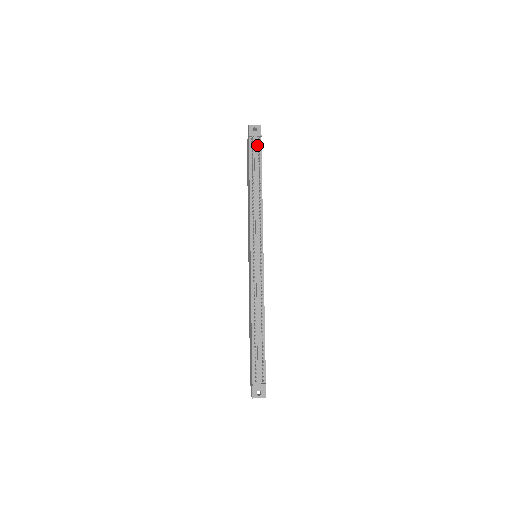
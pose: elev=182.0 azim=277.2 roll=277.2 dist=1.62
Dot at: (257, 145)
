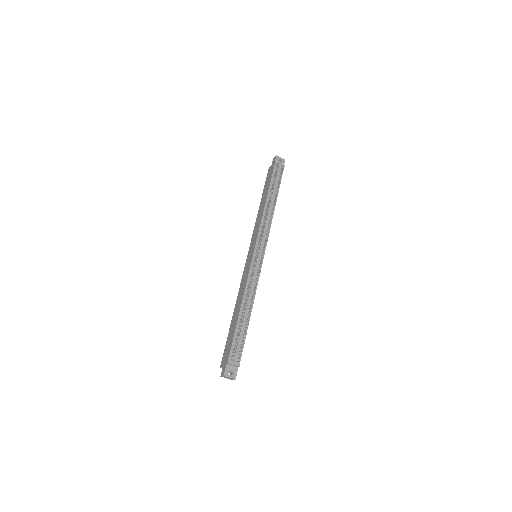
Dot at: (280, 172)
